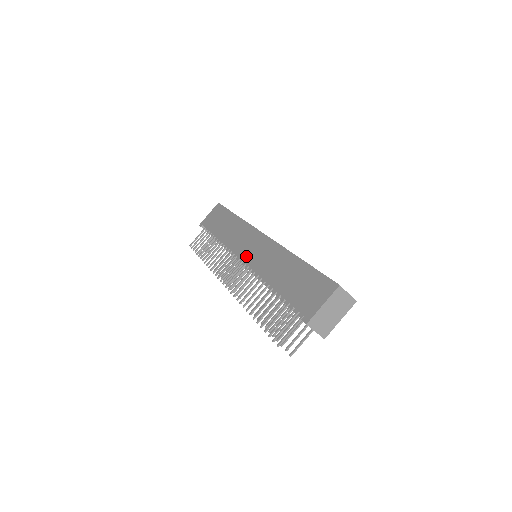
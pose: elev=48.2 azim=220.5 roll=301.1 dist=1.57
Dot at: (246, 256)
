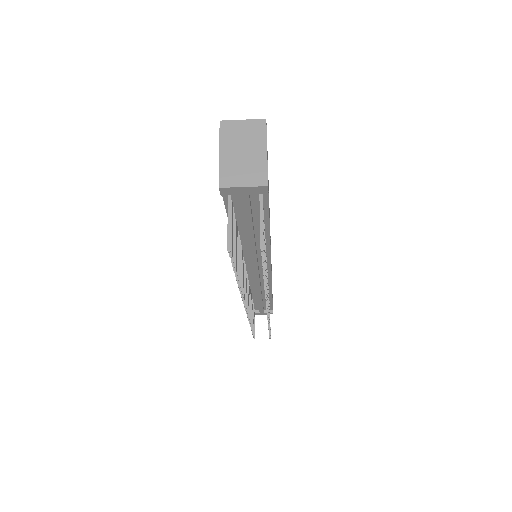
Dot at: occluded
